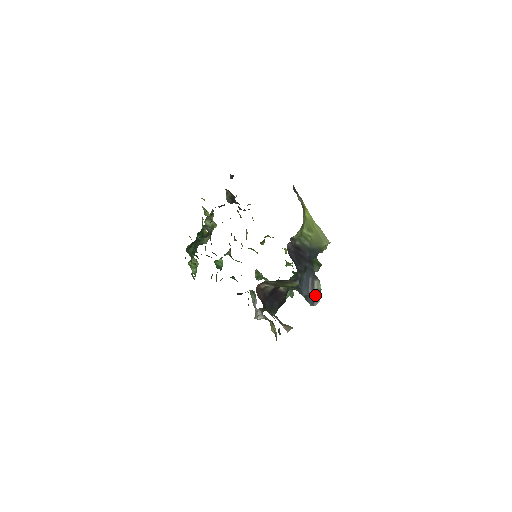
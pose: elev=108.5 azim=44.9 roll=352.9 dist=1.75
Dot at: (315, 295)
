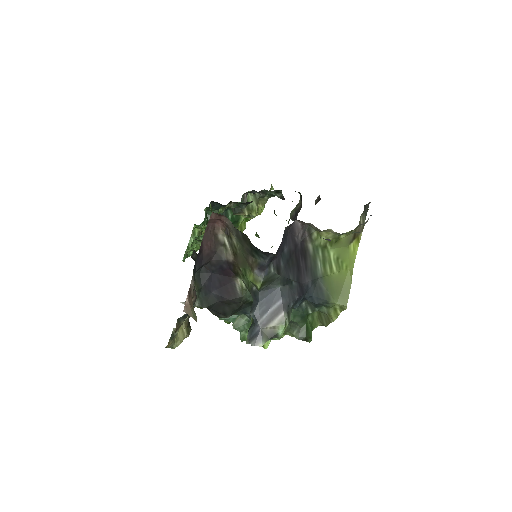
Dot at: (265, 332)
